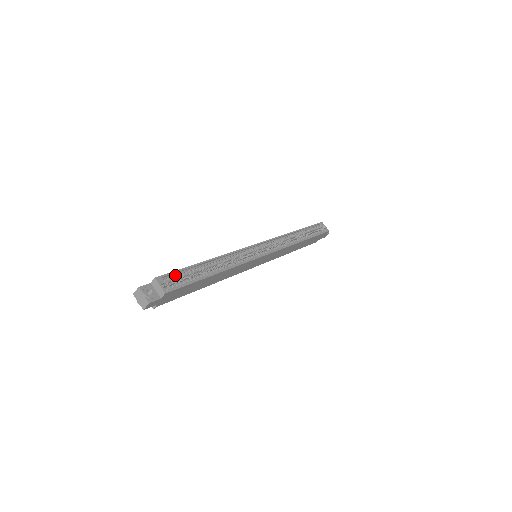
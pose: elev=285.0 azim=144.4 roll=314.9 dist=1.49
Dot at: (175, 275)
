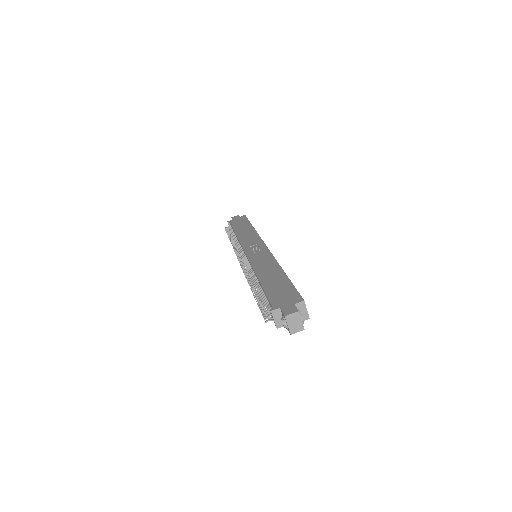
Dot at: occluded
